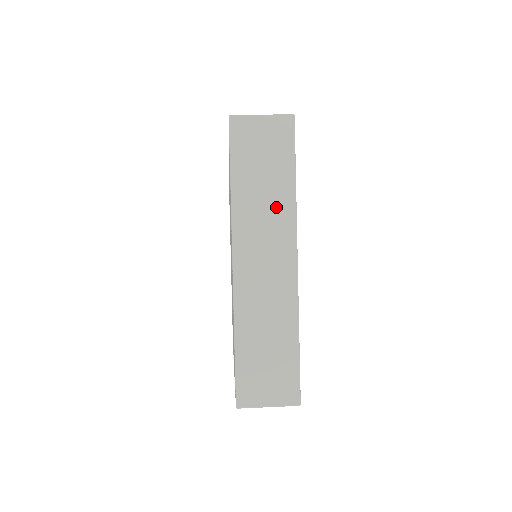
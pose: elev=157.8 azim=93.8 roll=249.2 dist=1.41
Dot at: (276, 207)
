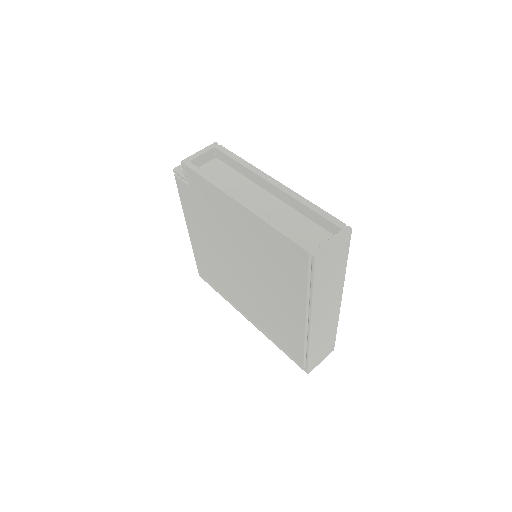
Dot at: (336, 285)
